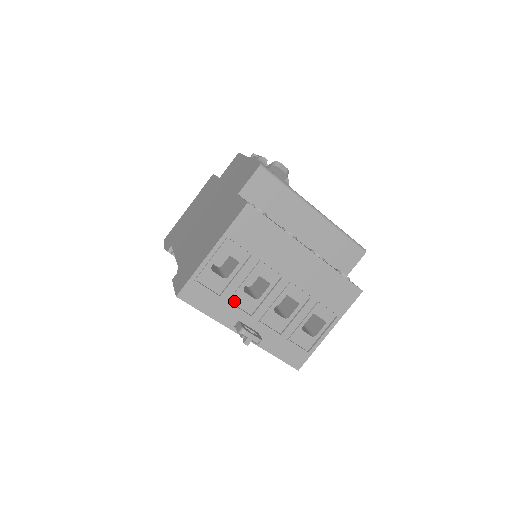
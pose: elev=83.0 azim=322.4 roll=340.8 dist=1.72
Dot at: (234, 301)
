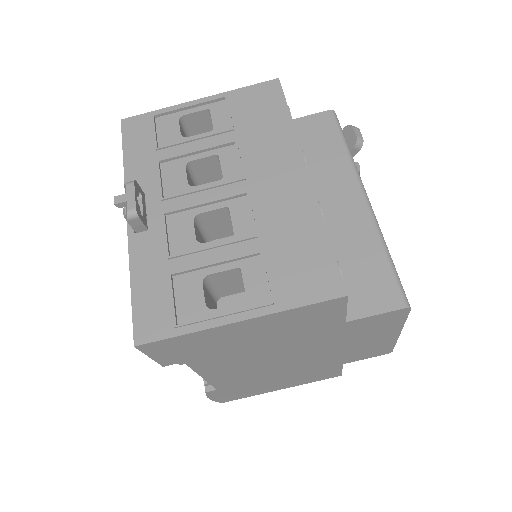
Dot at: (165, 168)
